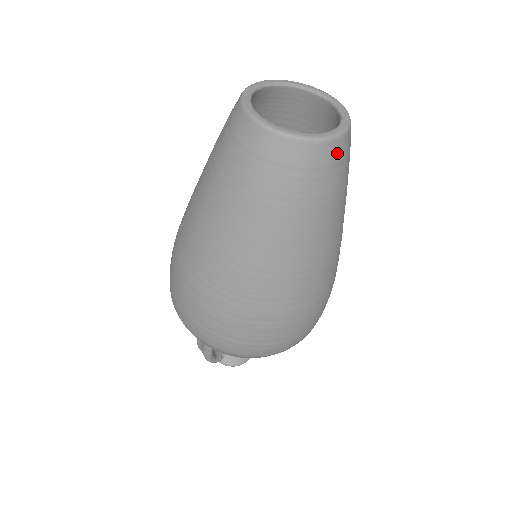
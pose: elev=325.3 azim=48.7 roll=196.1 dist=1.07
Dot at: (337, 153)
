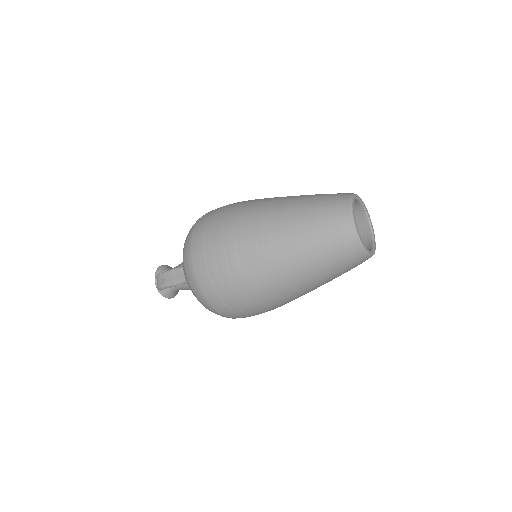
Dot at: occluded
